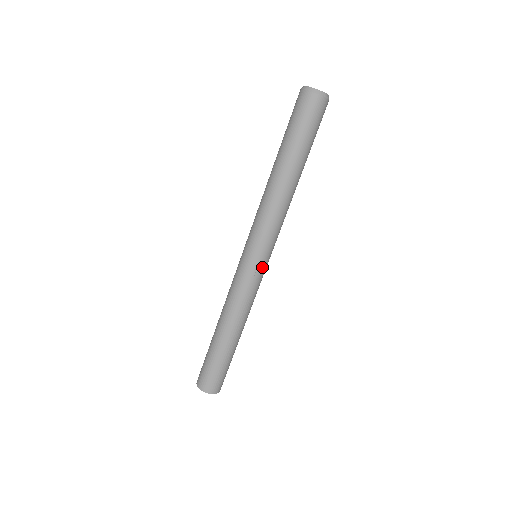
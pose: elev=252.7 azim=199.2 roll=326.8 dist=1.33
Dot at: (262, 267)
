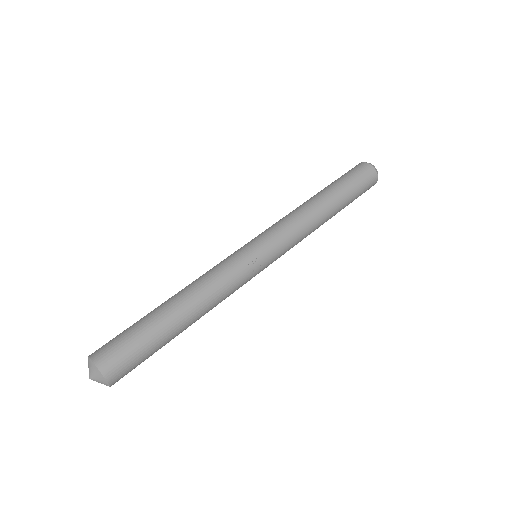
Dot at: (261, 262)
